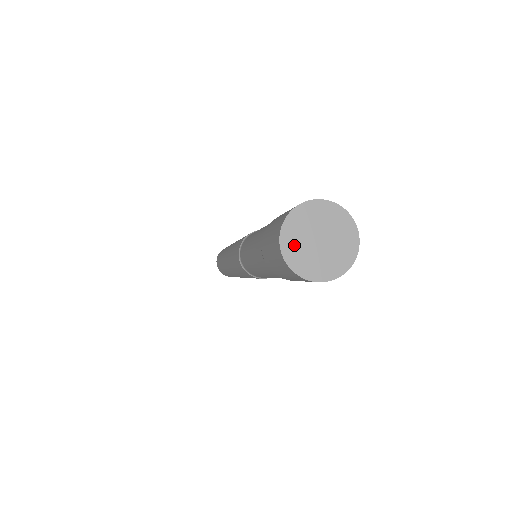
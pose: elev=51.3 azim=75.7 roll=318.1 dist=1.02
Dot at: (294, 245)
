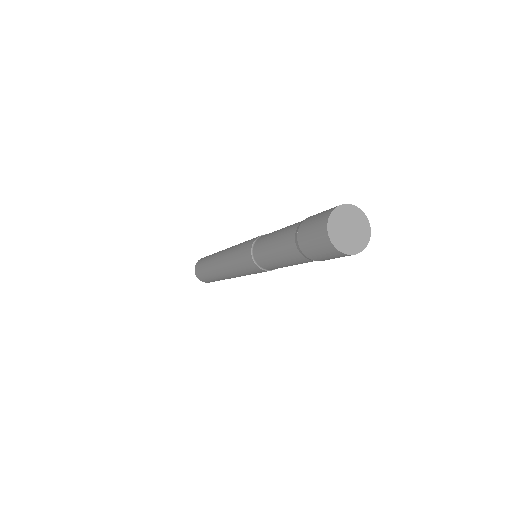
Dot at: (336, 233)
